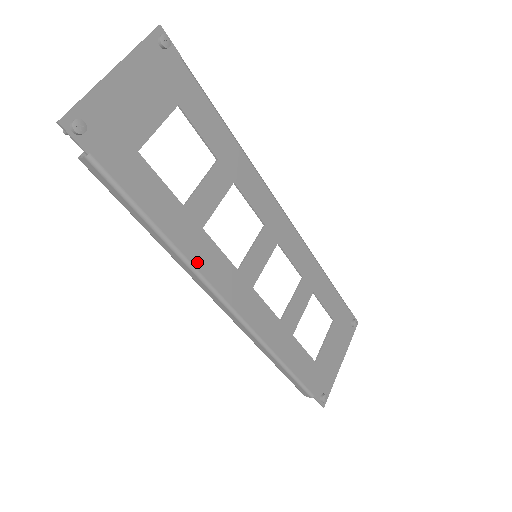
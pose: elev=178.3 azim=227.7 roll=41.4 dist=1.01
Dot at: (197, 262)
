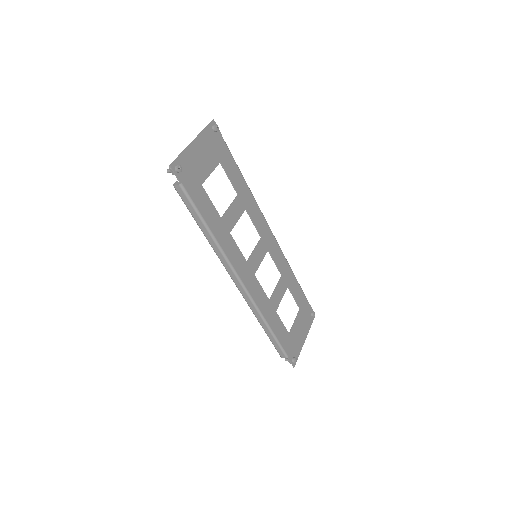
Dot at: (227, 252)
